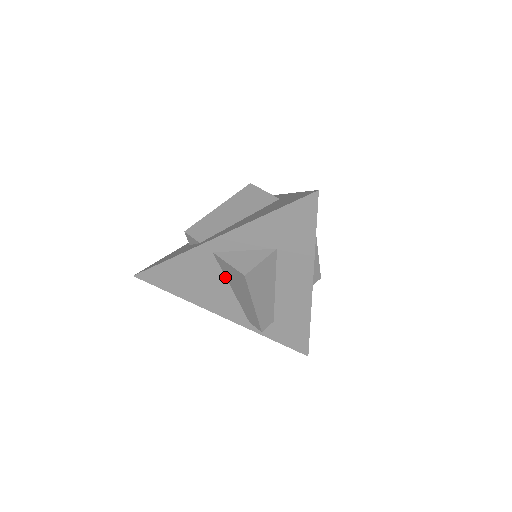
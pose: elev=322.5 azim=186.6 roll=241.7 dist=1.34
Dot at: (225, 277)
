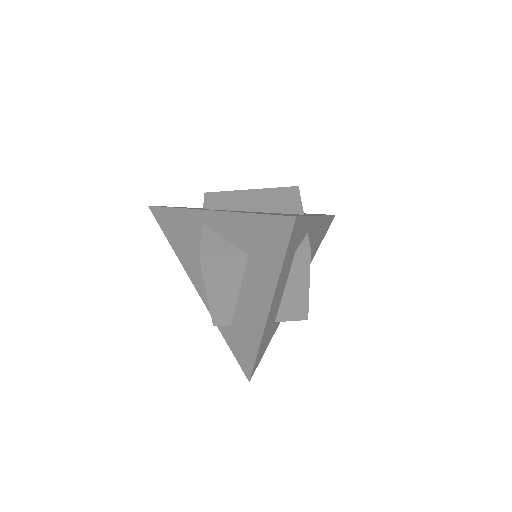
Dot at: occluded
